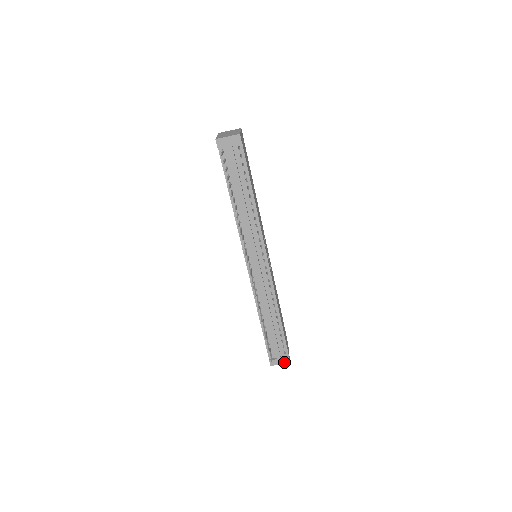
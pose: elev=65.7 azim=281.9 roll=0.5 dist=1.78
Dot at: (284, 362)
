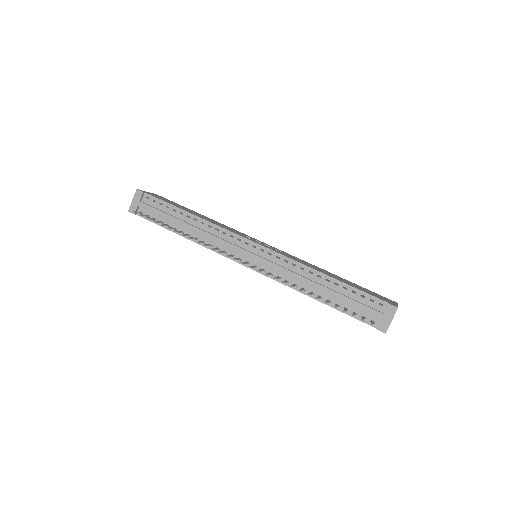
Dot at: (392, 314)
